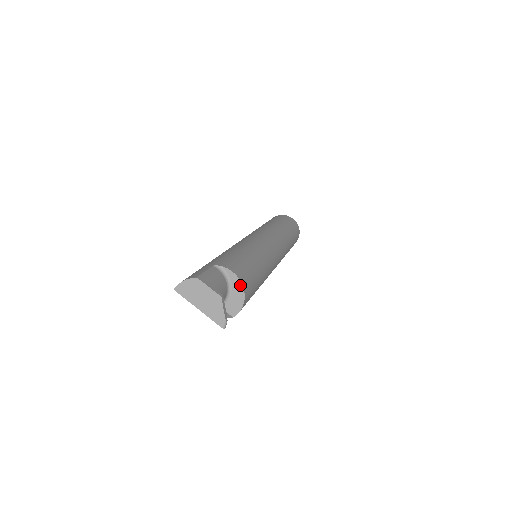
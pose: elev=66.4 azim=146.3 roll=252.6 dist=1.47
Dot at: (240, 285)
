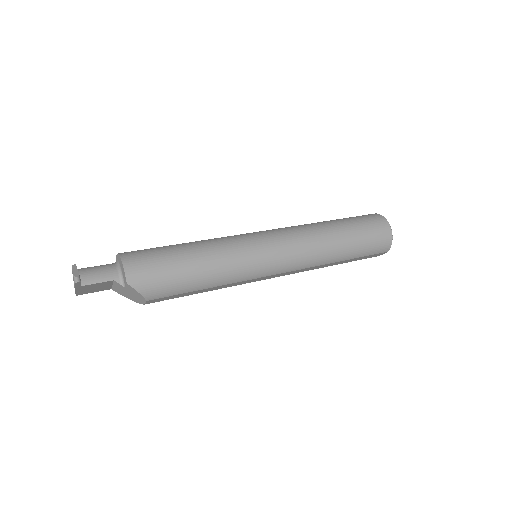
Dot at: (119, 257)
